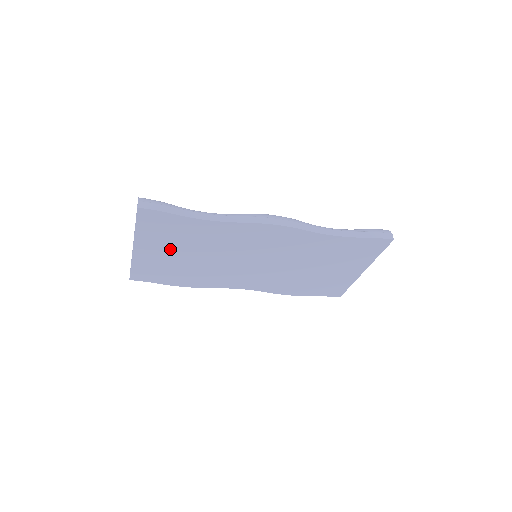
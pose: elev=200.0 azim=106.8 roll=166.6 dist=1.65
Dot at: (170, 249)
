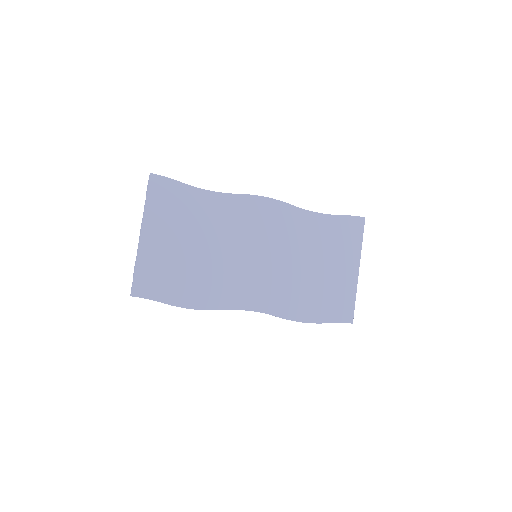
Dot at: (176, 236)
